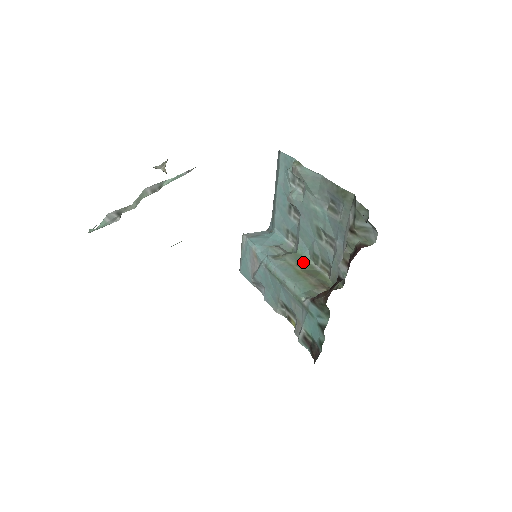
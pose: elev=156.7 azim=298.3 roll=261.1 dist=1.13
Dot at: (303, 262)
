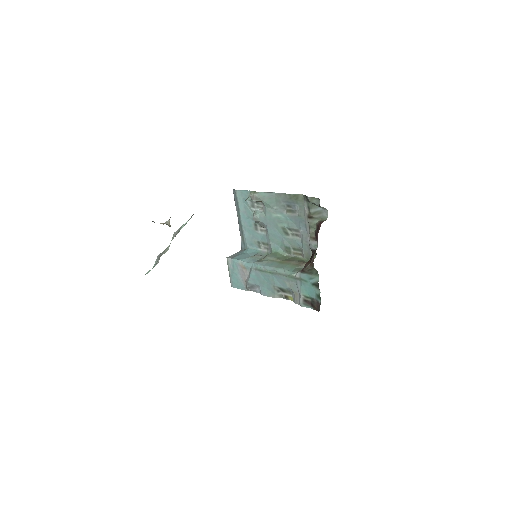
Dot at: (280, 256)
